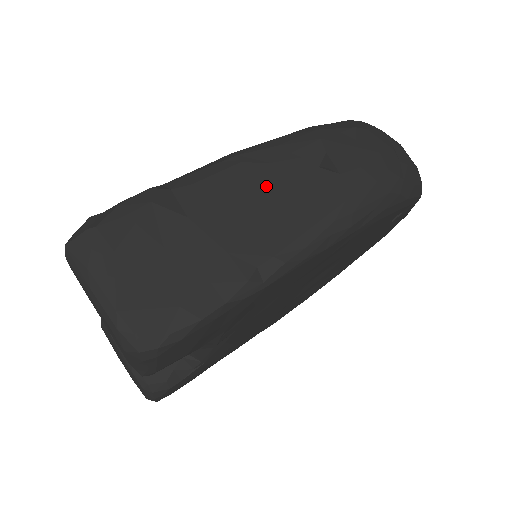
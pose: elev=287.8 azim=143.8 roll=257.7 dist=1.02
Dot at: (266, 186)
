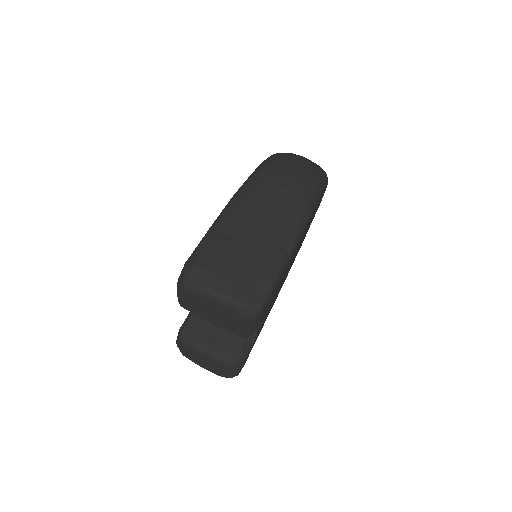
Dot at: (261, 207)
